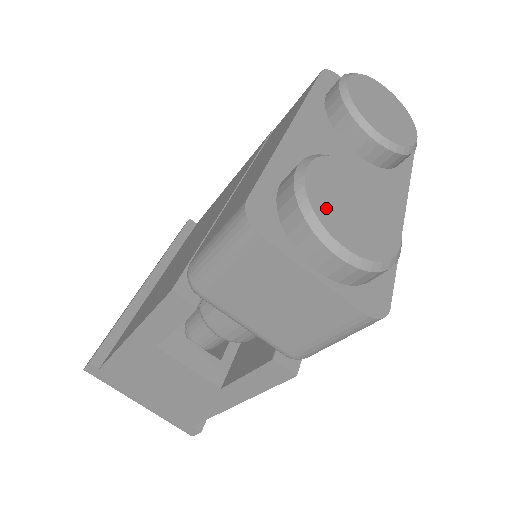
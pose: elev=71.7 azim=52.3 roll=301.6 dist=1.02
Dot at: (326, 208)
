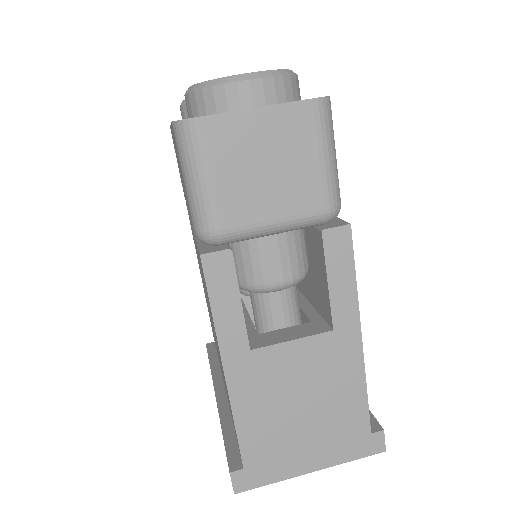
Dot at: occluded
